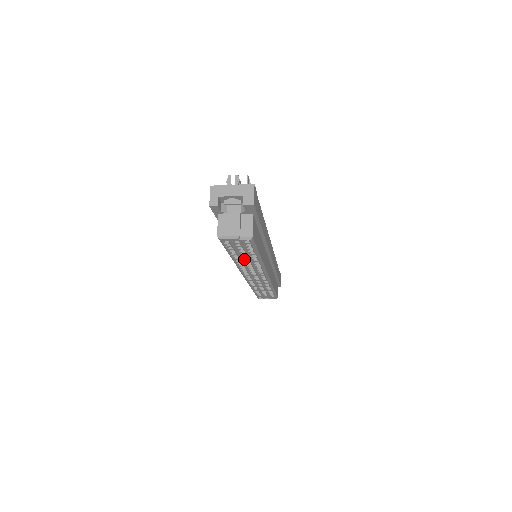
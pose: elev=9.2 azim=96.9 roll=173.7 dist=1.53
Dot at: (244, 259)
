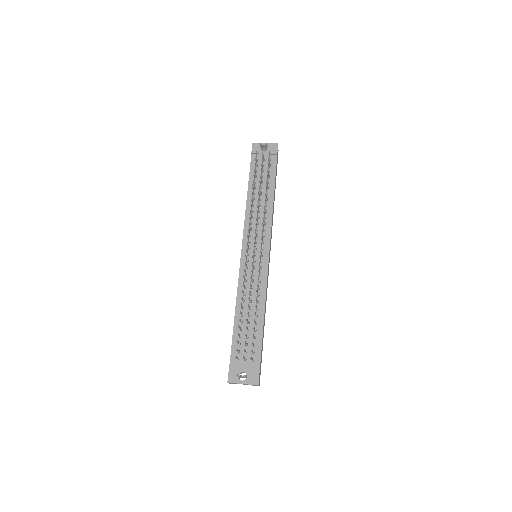
Dot at: occluded
